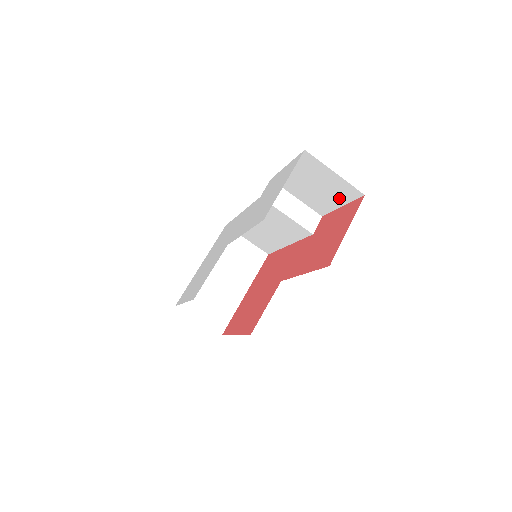
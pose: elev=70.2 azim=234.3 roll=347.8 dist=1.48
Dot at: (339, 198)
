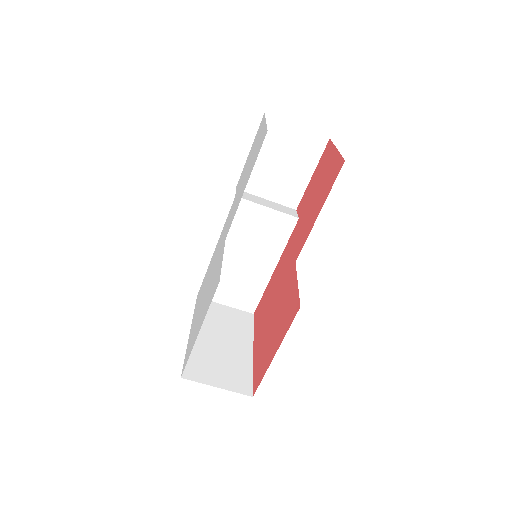
Dot at: (307, 163)
